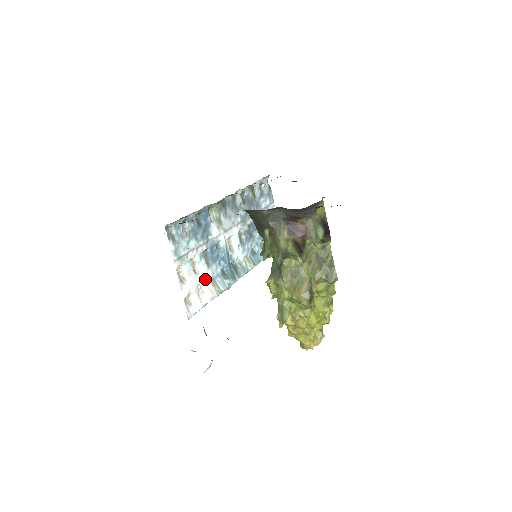
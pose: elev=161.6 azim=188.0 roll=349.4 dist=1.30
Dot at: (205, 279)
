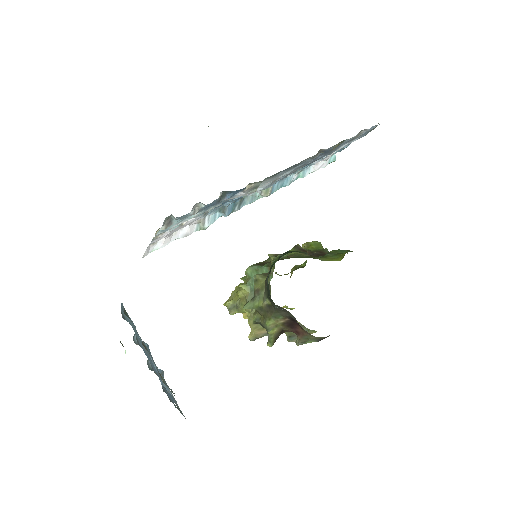
Dot at: (192, 222)
